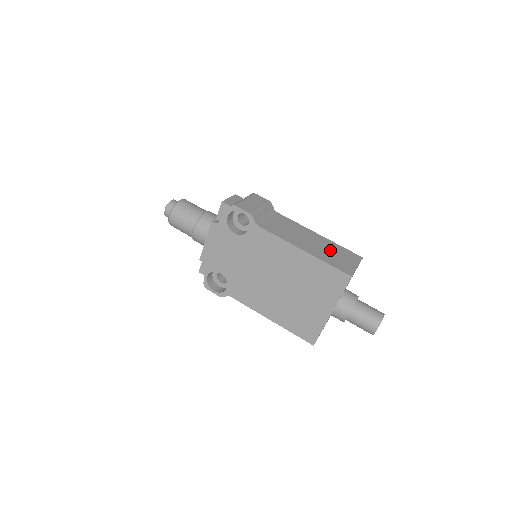
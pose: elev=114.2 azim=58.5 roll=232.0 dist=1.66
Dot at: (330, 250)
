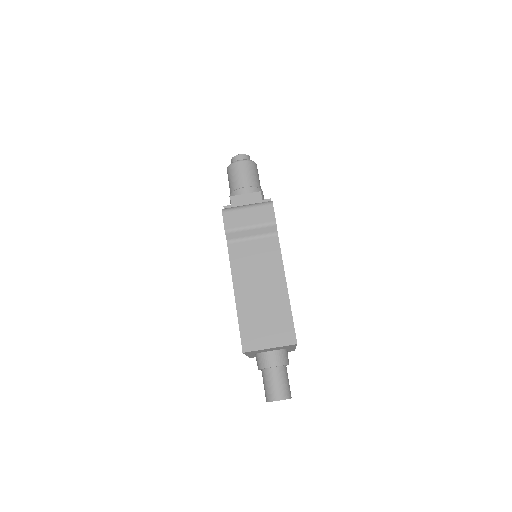
Dot at: (268, 313)
